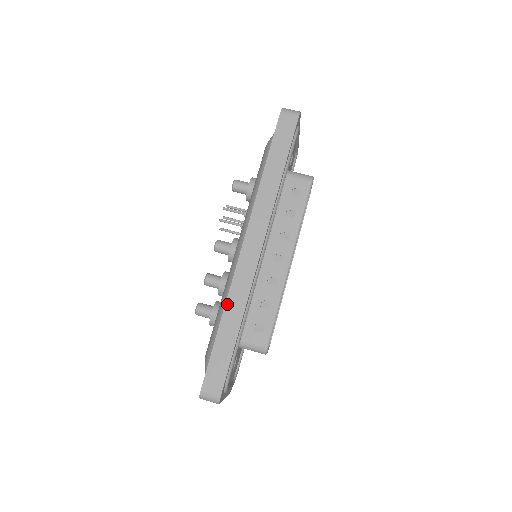
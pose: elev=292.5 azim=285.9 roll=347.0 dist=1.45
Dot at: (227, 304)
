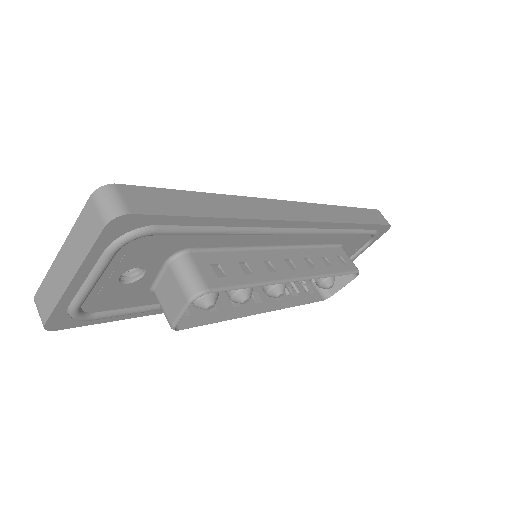
Dot at: (235, 197)
